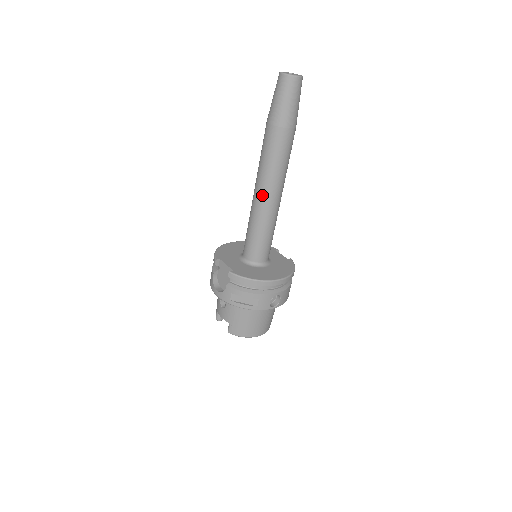
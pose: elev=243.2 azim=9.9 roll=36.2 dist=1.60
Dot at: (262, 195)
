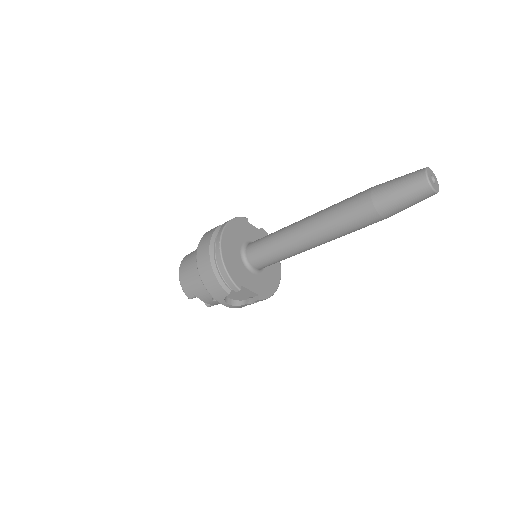
Dot at: occluded
